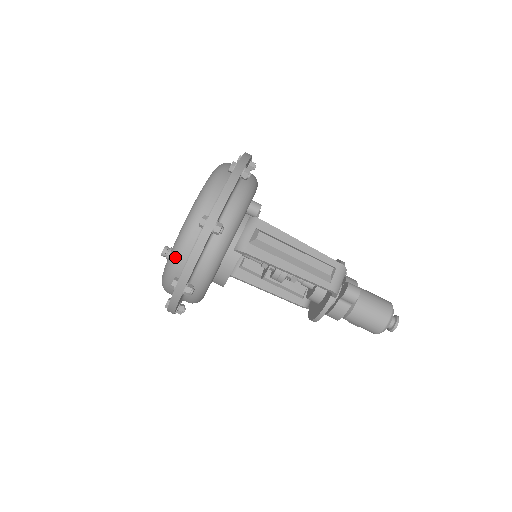
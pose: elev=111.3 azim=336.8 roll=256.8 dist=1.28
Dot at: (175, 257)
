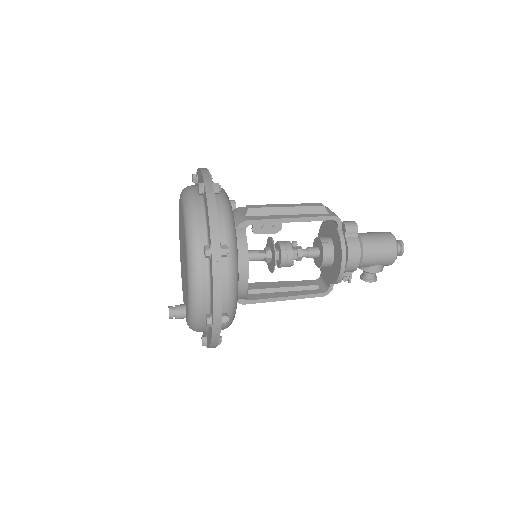
Dot at: (193, 234)
